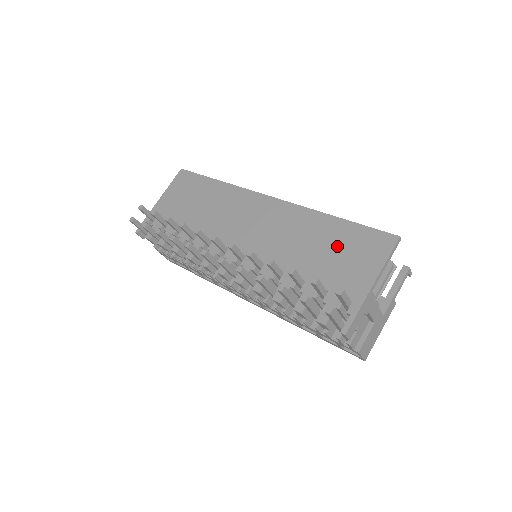
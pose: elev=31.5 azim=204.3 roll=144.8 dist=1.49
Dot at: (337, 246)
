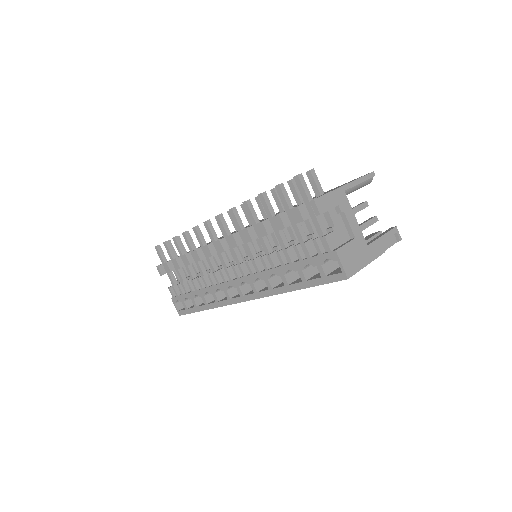
Dot at: occluded
